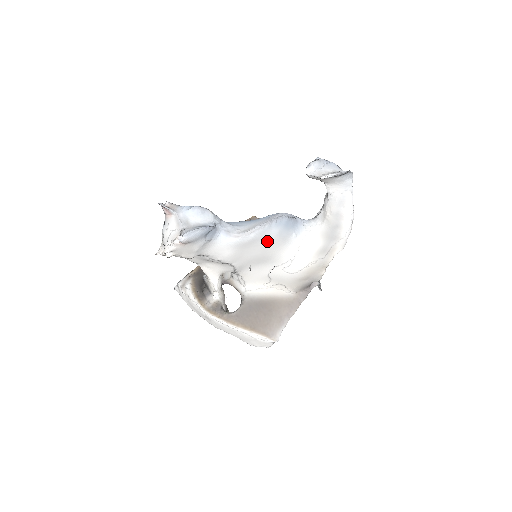
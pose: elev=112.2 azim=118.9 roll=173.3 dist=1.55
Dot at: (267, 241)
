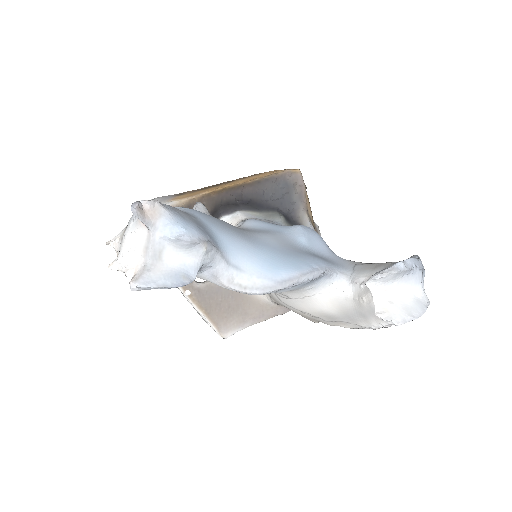
Dot at: occluded
